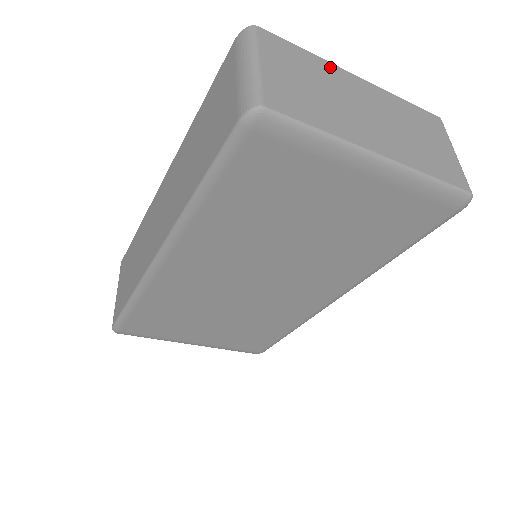
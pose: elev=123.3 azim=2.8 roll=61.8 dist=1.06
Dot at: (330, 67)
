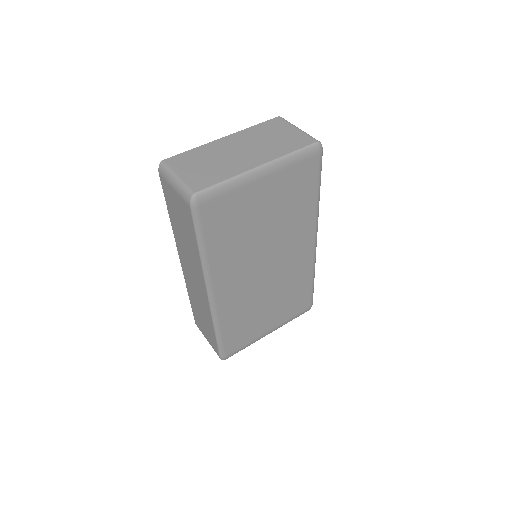
Dot at: (208, 146)
